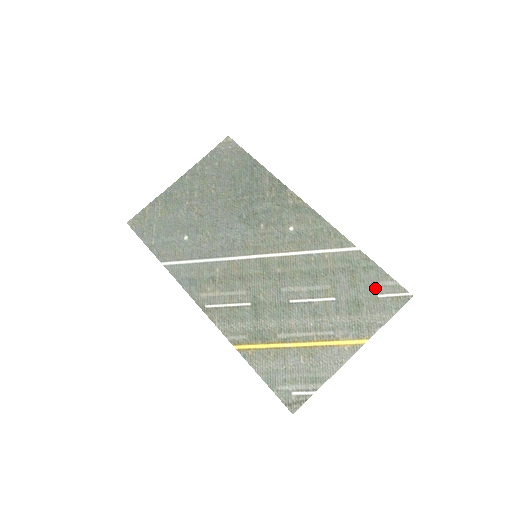
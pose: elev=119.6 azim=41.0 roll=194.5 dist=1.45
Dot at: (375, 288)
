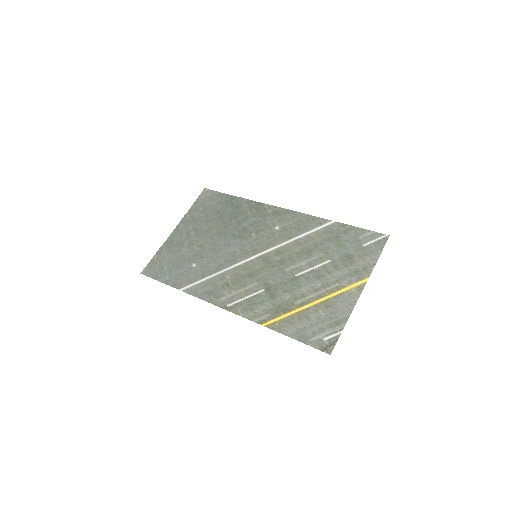
Dot at: (358, 241)
